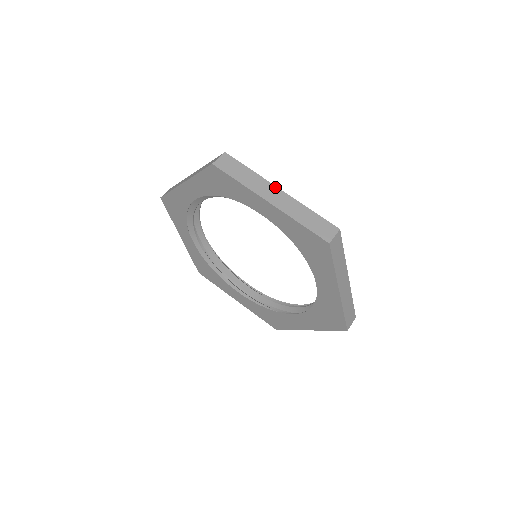
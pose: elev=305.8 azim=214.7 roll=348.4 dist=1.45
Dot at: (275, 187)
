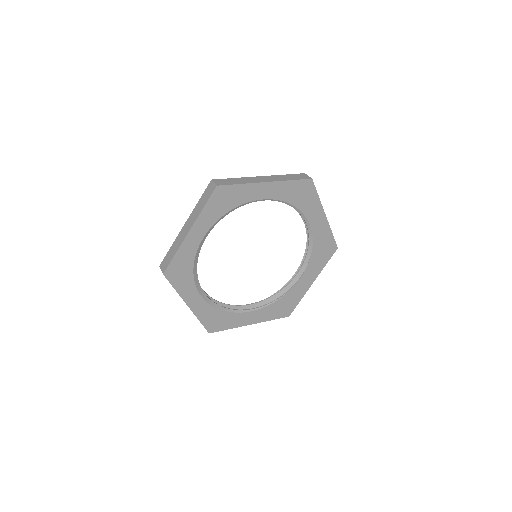
Dot at: (256, 177)
